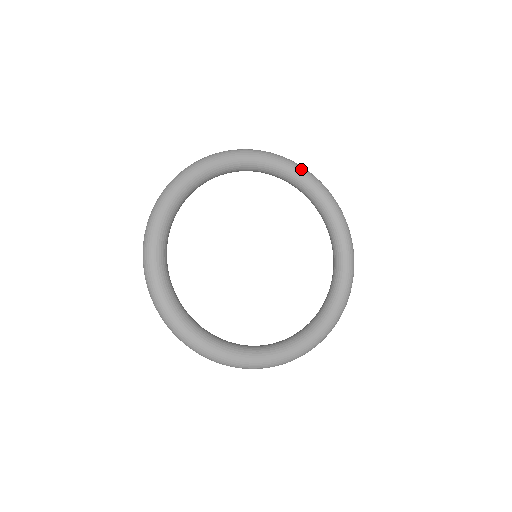
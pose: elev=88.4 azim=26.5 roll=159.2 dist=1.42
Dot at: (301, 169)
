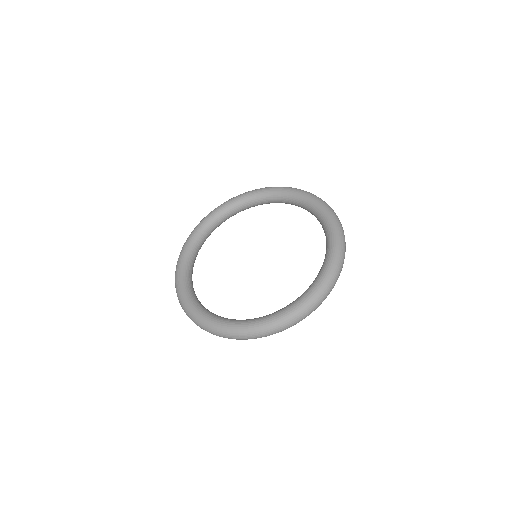
Dot at: (327, 209)
